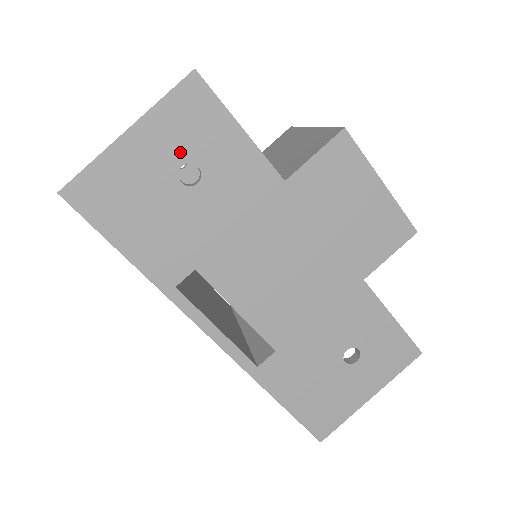
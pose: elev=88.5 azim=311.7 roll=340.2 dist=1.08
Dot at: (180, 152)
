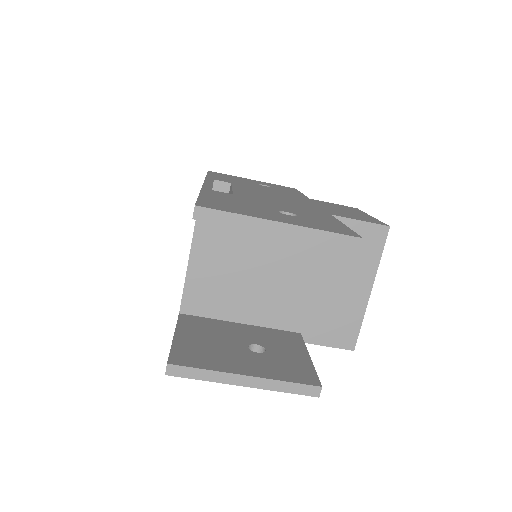
Dot at: occluded
